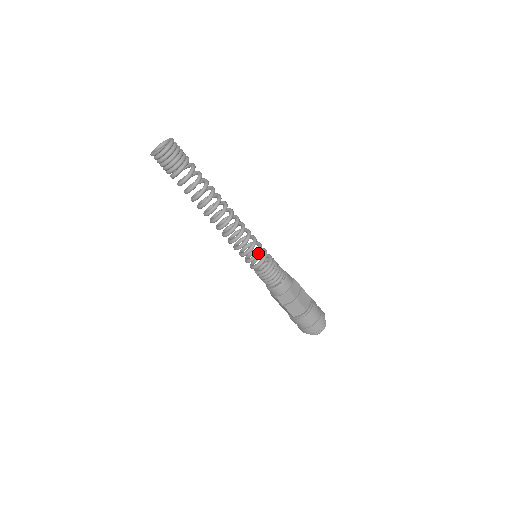
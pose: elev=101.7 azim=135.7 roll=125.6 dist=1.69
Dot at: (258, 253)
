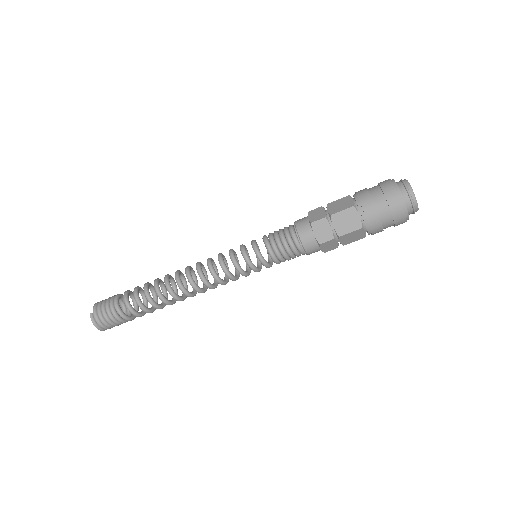
Dot at: (242, 252)
